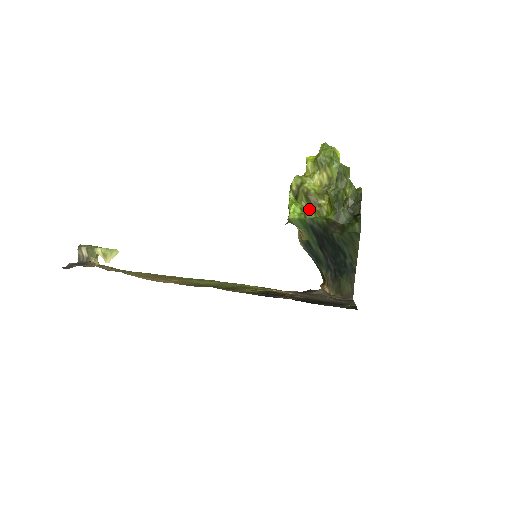
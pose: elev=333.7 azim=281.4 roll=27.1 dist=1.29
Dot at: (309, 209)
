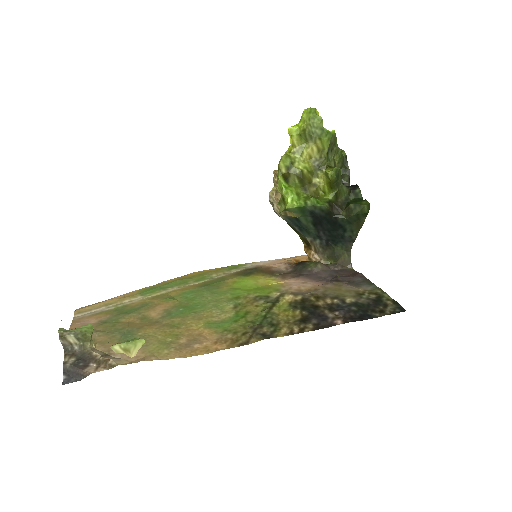
Dot at: (304, 191)
